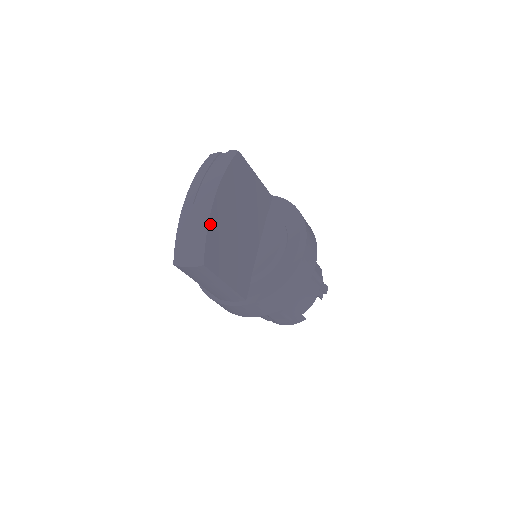
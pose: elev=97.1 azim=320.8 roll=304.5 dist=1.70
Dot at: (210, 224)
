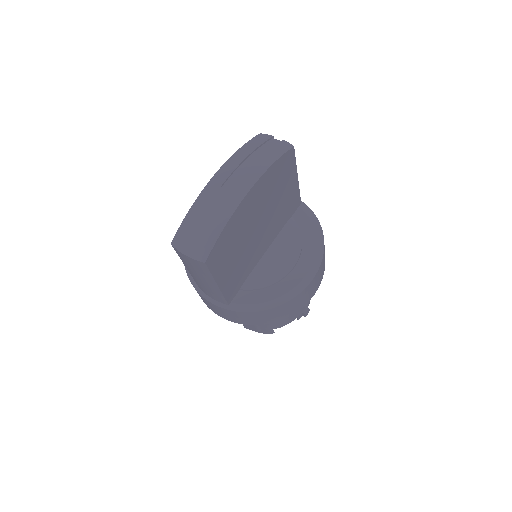
Dot at: (231, 220)
